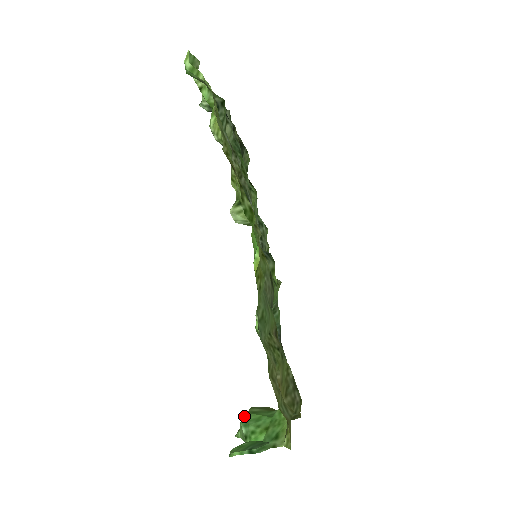
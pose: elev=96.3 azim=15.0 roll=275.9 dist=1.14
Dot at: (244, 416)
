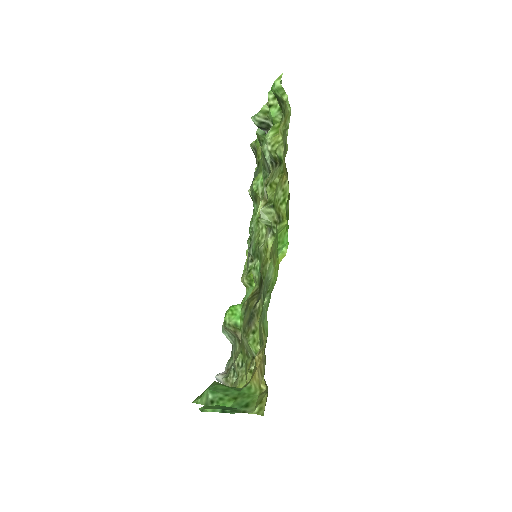
Dot at: (210, 385)
